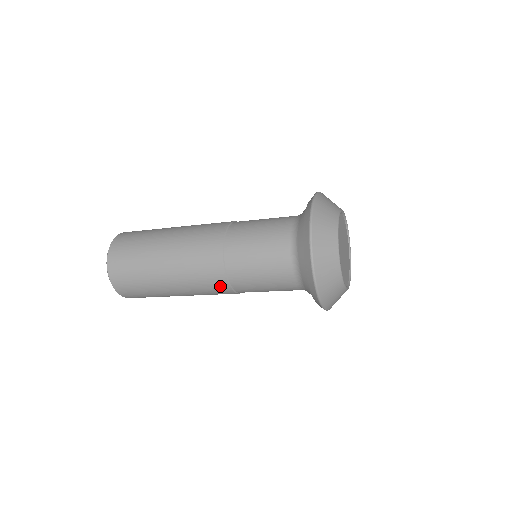
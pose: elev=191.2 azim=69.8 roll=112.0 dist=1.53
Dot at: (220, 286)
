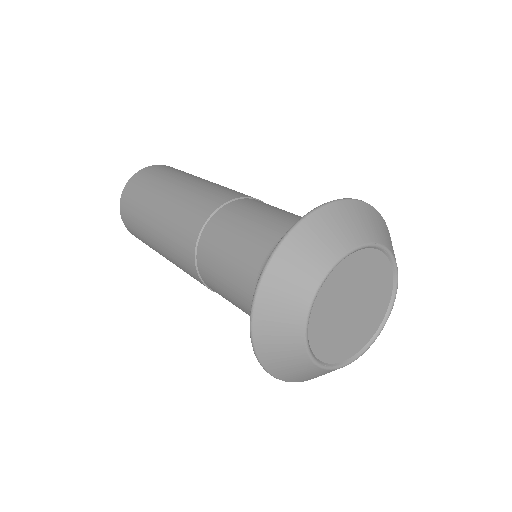
Dot at: occluded
